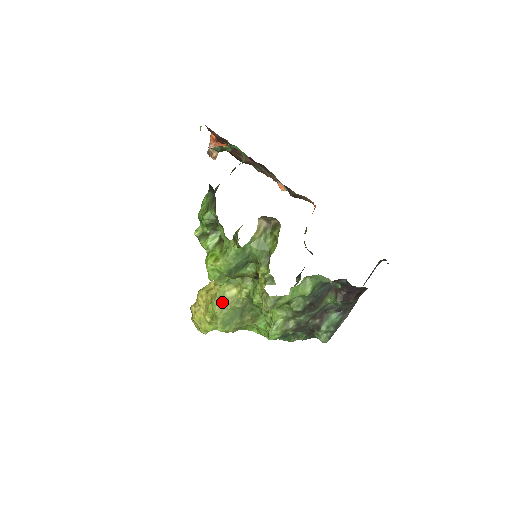
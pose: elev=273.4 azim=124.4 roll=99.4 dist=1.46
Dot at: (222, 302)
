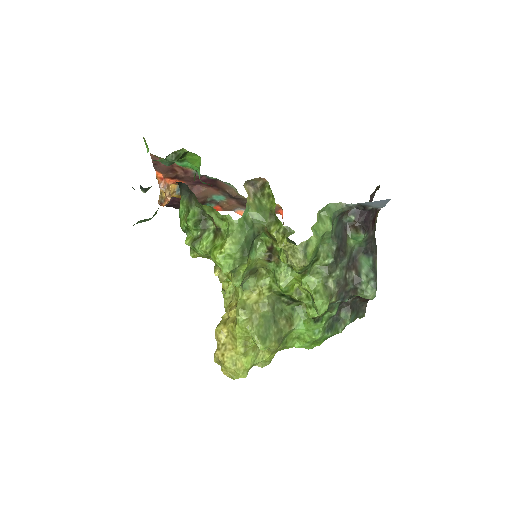
Dot at: (248, 312)
